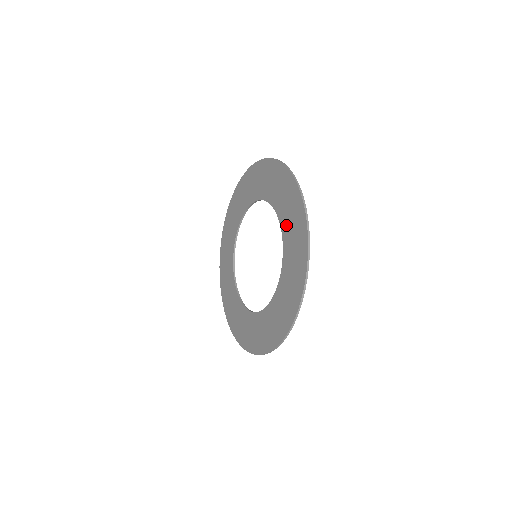
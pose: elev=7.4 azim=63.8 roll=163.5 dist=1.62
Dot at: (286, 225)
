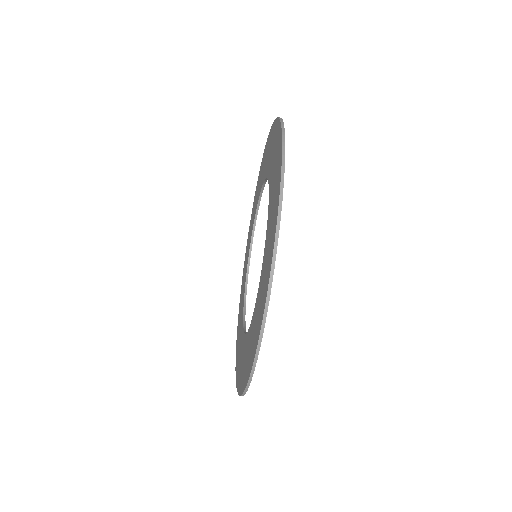
Dot at: (262, 178)
